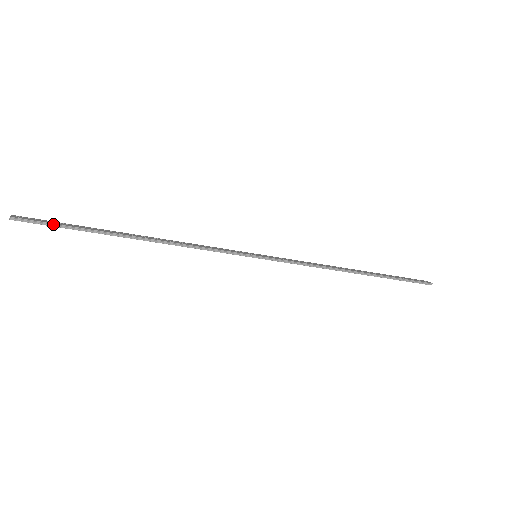
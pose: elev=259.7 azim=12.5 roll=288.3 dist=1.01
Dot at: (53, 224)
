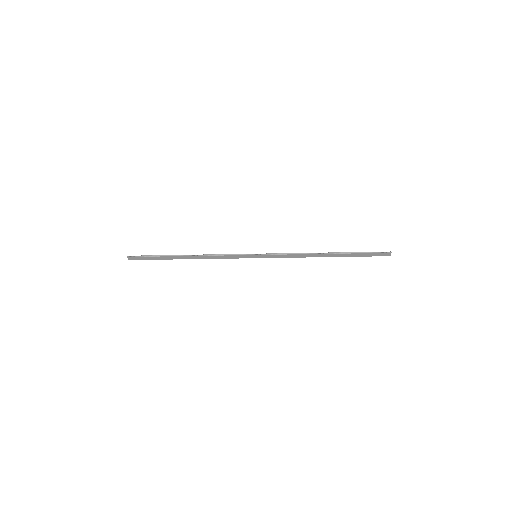
Dot at: (146, 256)
